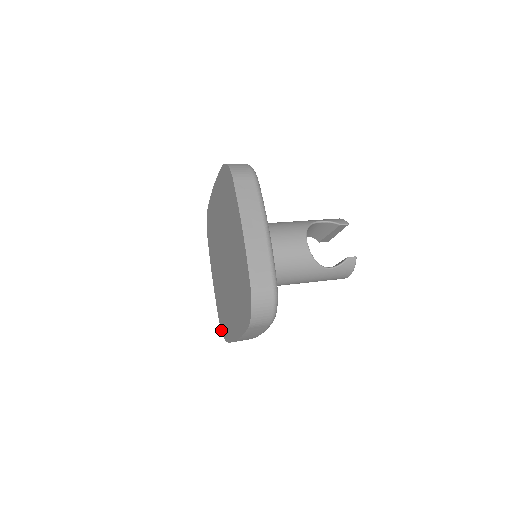
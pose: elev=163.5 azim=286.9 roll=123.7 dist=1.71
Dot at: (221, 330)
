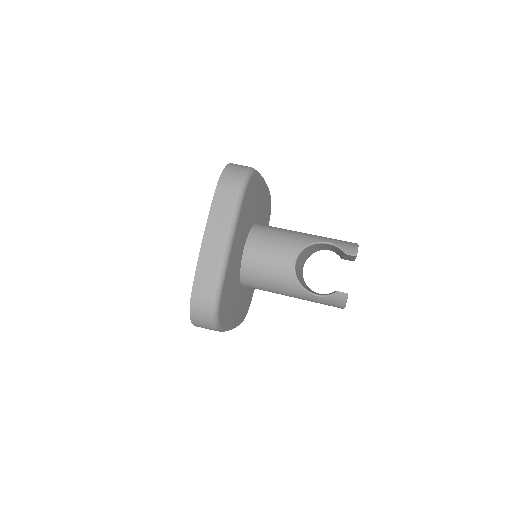
Dot at: occluded
